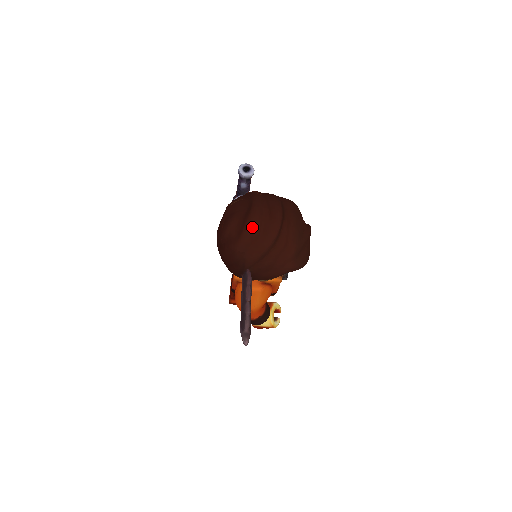
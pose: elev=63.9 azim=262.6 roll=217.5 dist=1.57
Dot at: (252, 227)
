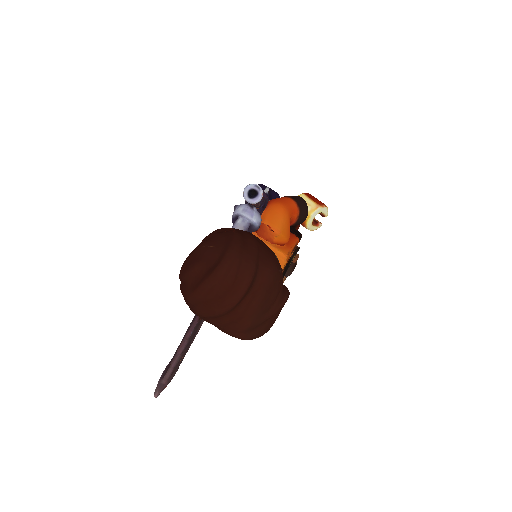
Dot at: (208, 289)
